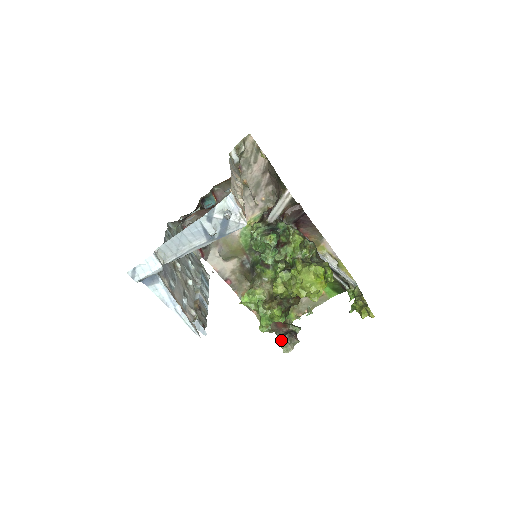
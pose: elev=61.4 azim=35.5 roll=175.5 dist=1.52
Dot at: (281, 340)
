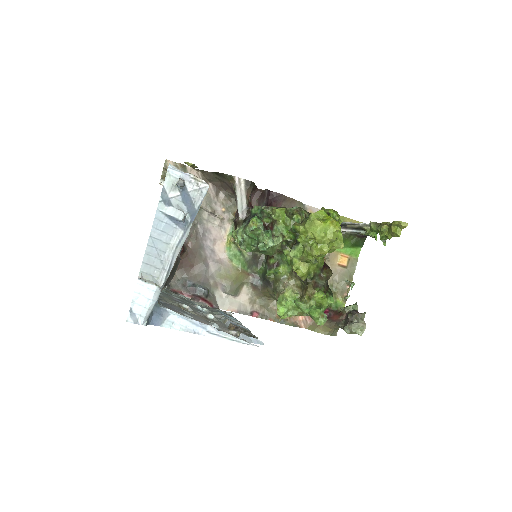
Dot at: (347, 326)
